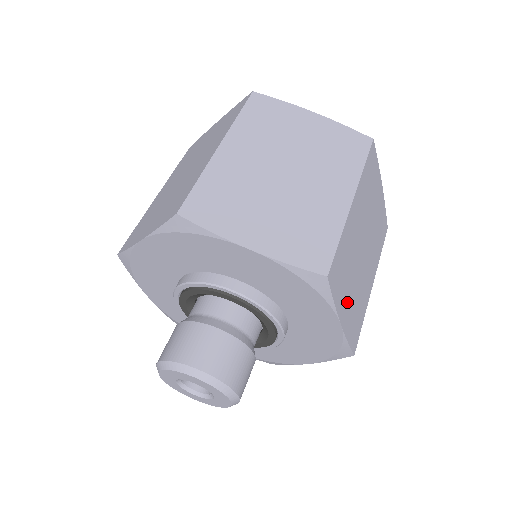
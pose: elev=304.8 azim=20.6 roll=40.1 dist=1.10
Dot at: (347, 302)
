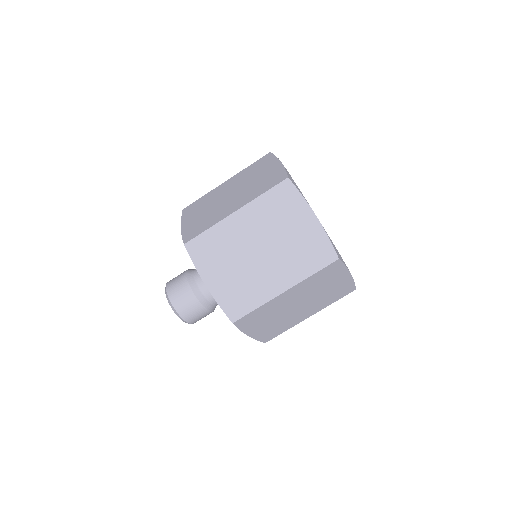
Dot at: (260, 327)
